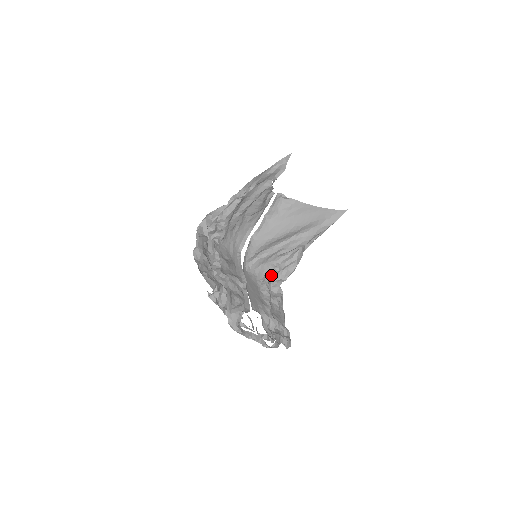
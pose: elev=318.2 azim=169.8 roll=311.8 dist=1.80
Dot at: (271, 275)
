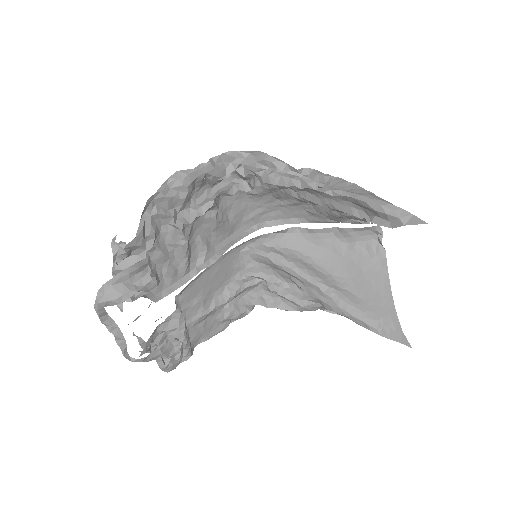
Dot at: (261, 284)
